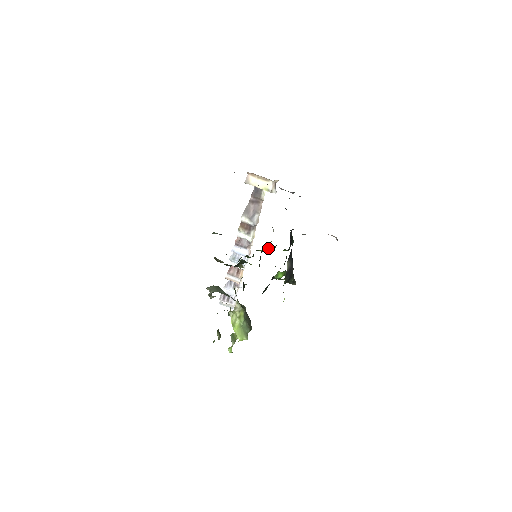
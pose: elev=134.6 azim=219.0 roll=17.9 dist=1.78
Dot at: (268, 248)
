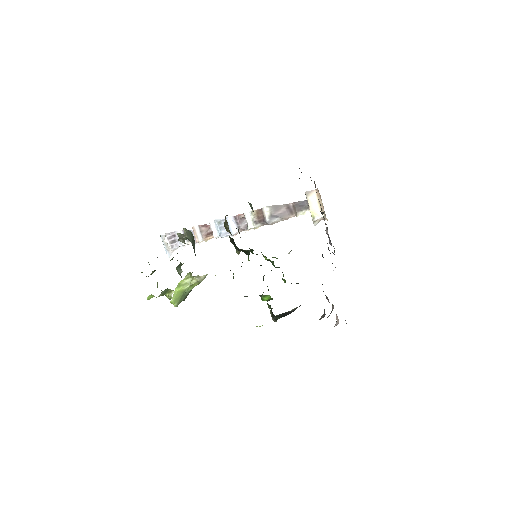
Dot at: occluded
